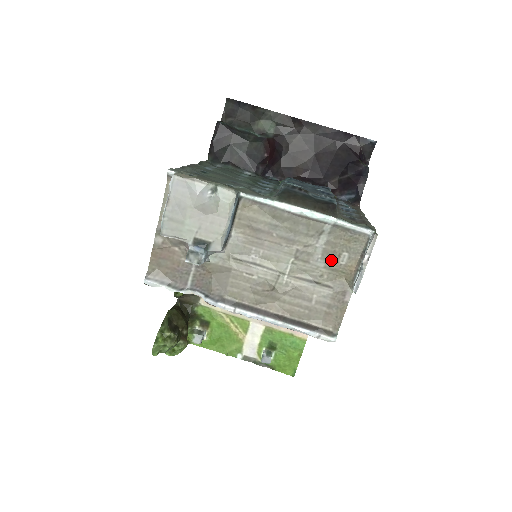
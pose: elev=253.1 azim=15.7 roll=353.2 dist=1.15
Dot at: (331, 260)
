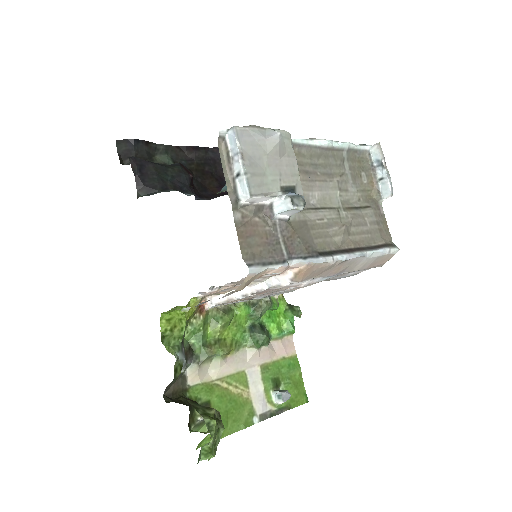
Dot at: (358, 183)
